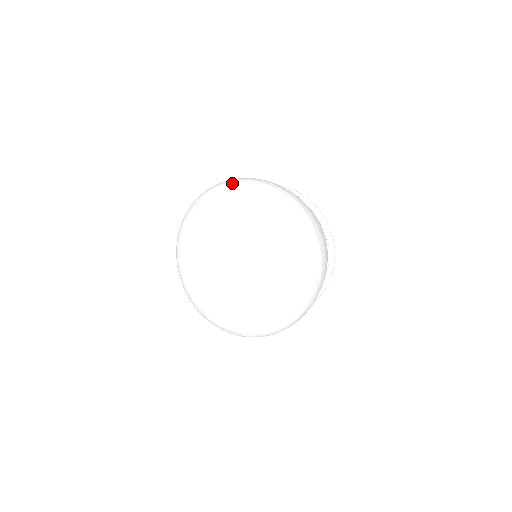
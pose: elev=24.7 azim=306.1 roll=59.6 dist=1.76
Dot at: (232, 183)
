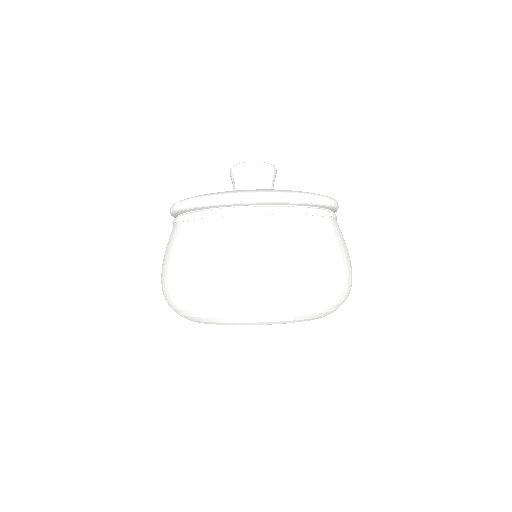
Dot at: (295, 305)
